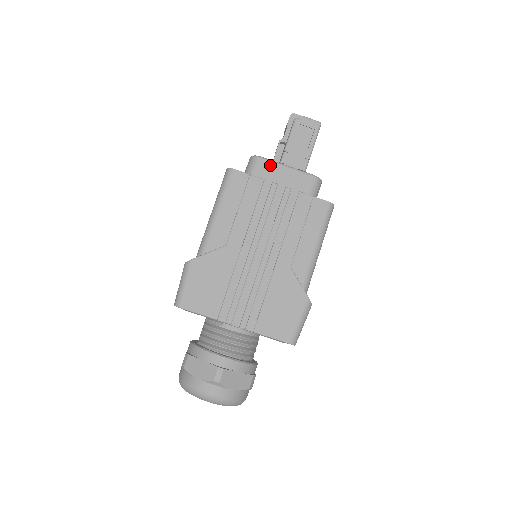
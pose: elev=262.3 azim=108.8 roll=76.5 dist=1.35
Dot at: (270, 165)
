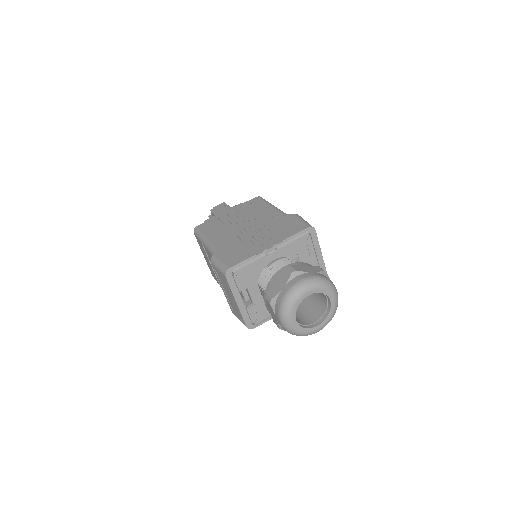
Dot at: occluded
